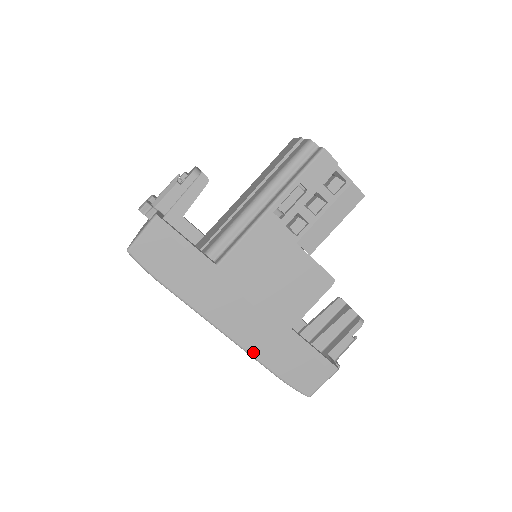
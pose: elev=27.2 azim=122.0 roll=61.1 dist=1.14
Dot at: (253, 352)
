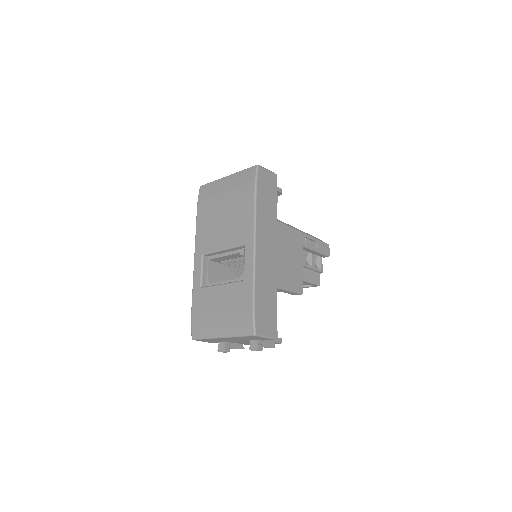
Dot at: (257, 273)
